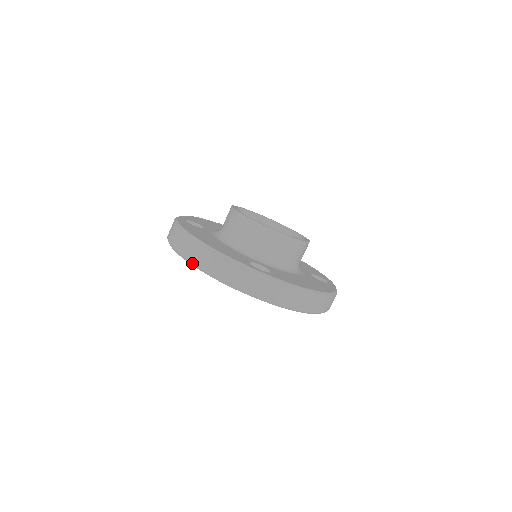
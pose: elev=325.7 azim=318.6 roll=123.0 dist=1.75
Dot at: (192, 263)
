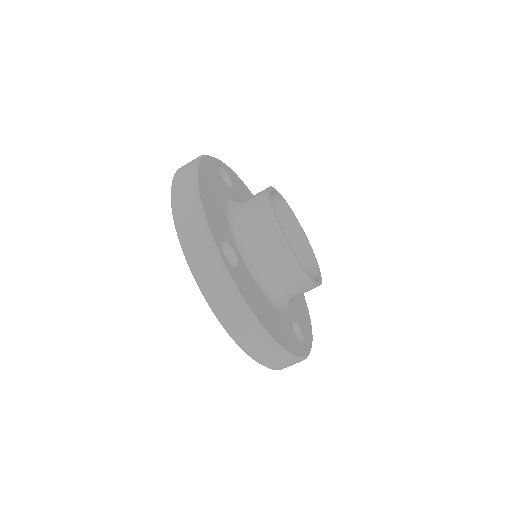
Dot at: (171, 194)
